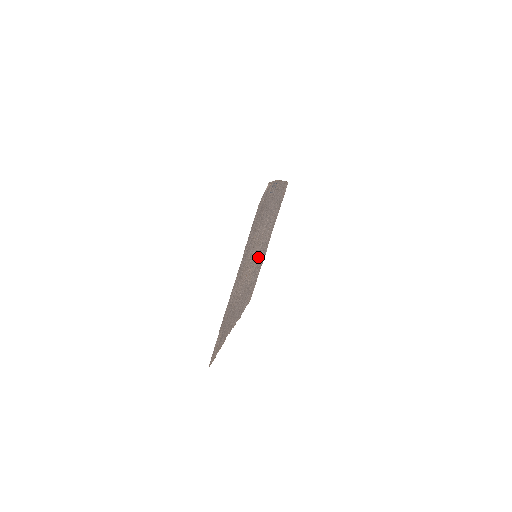
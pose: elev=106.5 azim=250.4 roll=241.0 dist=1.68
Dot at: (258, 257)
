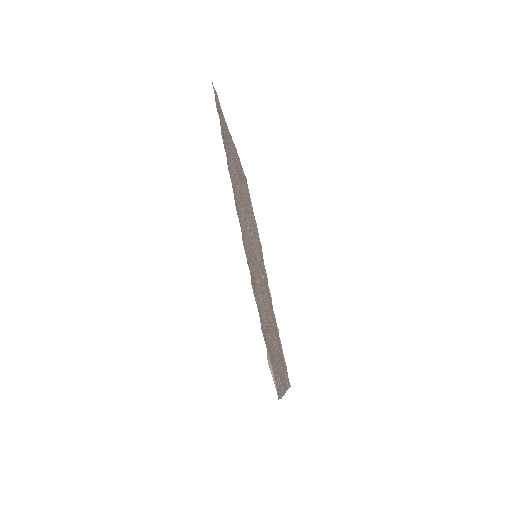
Dot at: (247, 215)
